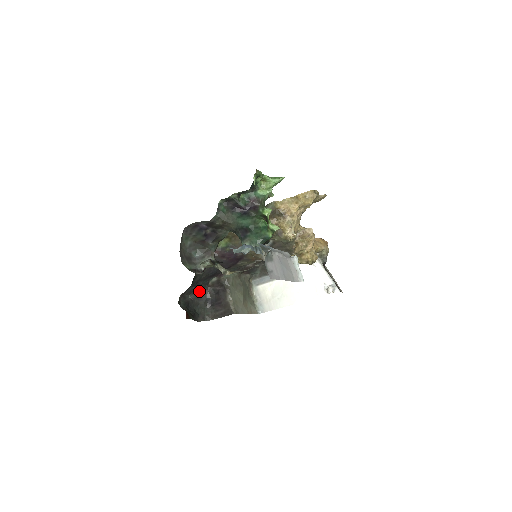
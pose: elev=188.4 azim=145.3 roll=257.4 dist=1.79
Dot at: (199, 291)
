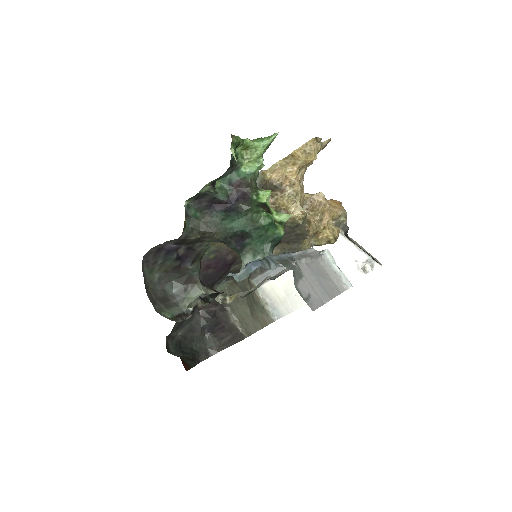
Dot at: (189, 321)
